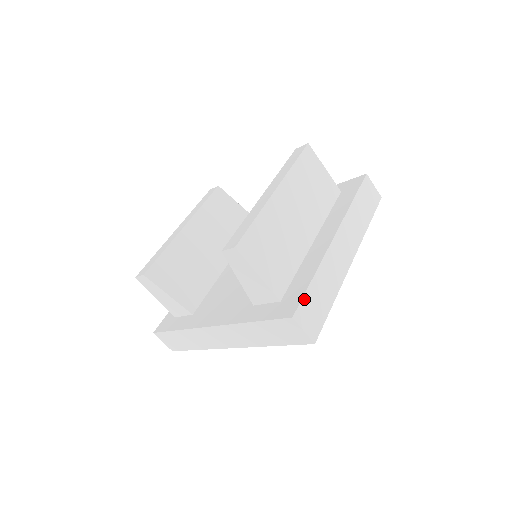
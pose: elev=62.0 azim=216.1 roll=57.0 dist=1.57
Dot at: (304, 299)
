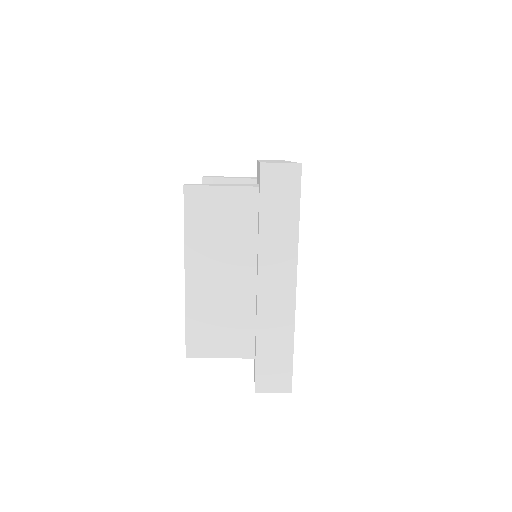
Dot at: (257, 370)
